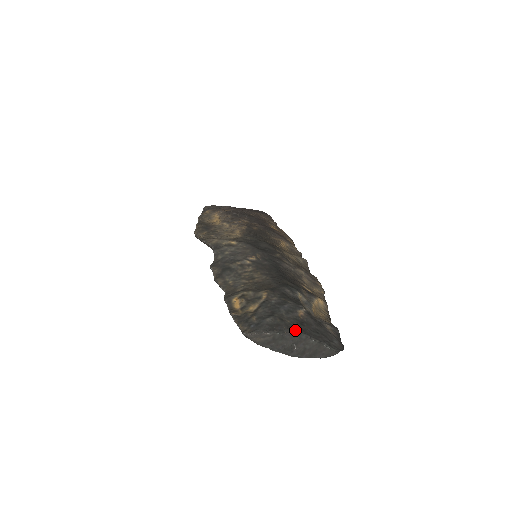
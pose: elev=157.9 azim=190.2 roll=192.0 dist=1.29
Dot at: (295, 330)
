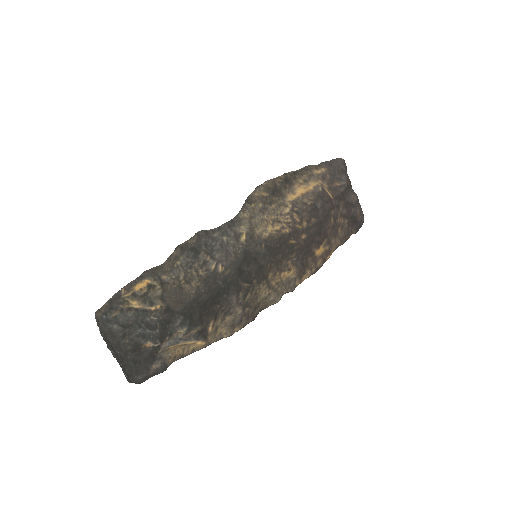
Dot at: (118, 350)
